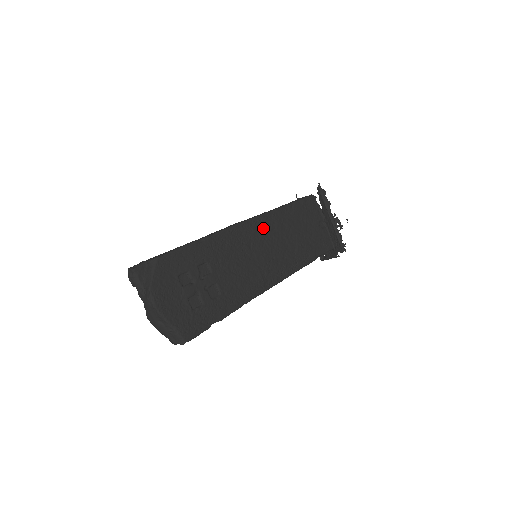
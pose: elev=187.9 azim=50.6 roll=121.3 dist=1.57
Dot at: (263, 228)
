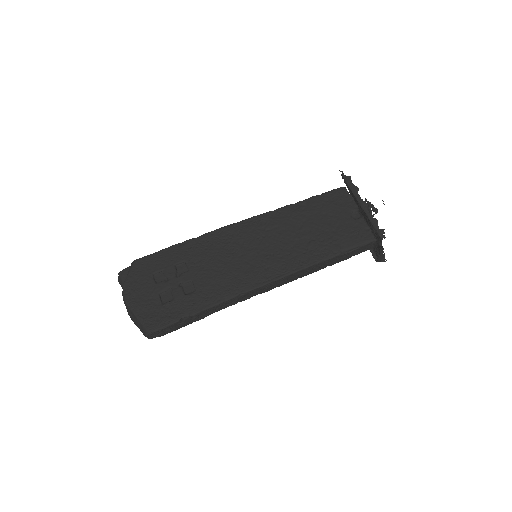
Dot at: (261, 226)
